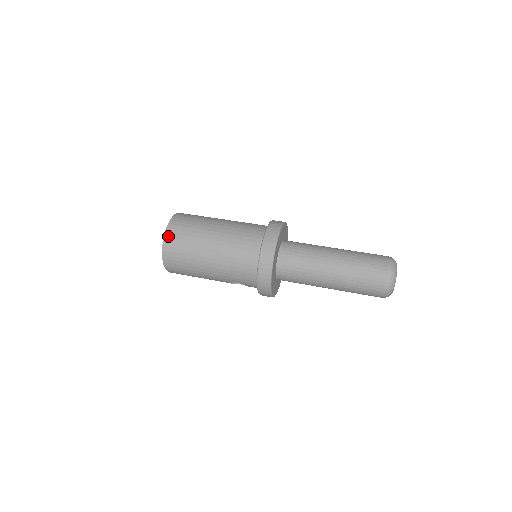
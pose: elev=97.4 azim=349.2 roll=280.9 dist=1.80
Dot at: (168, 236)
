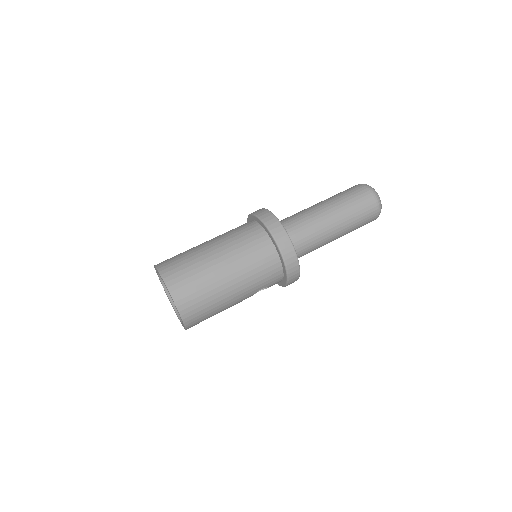
Dot at: (173, 289)
